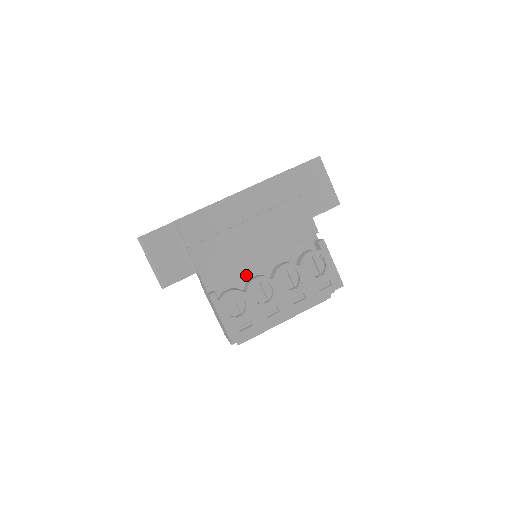
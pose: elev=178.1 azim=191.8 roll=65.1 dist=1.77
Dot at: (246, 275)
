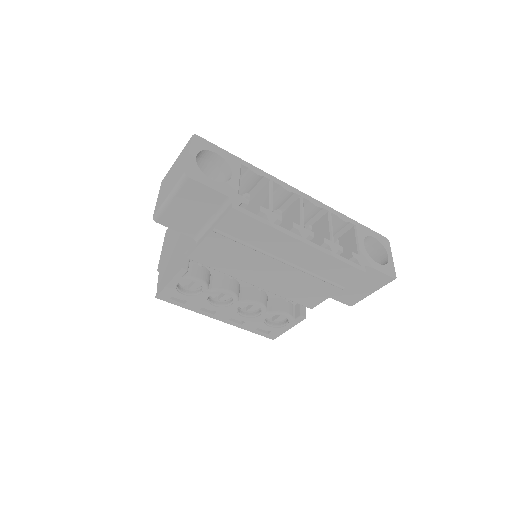
Dot at: occluded
